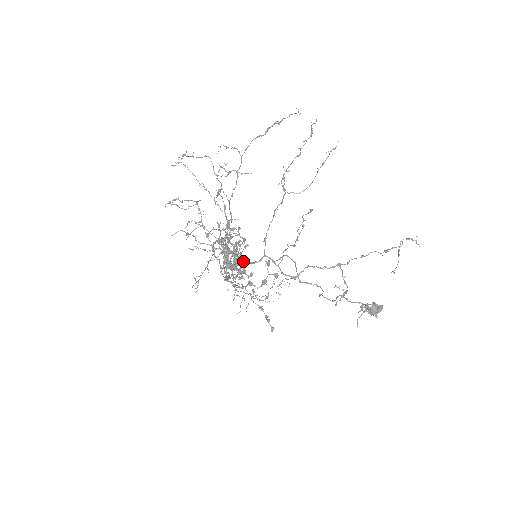
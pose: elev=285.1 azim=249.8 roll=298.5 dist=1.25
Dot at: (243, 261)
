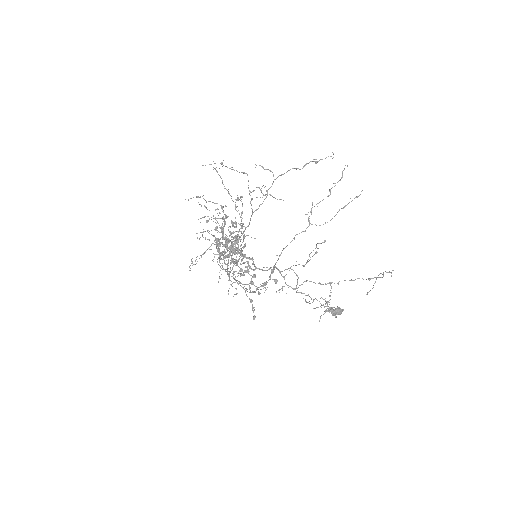
Dot at: occluded
